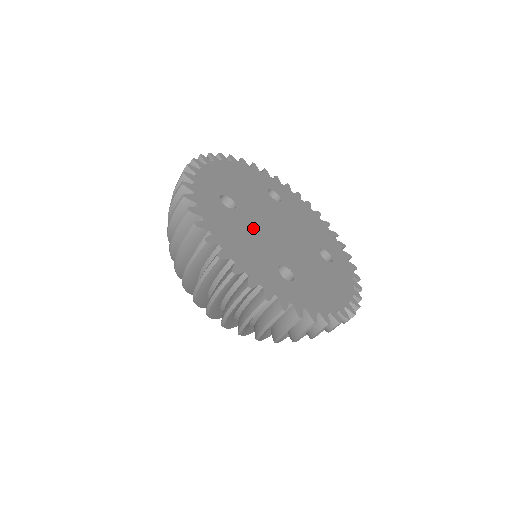
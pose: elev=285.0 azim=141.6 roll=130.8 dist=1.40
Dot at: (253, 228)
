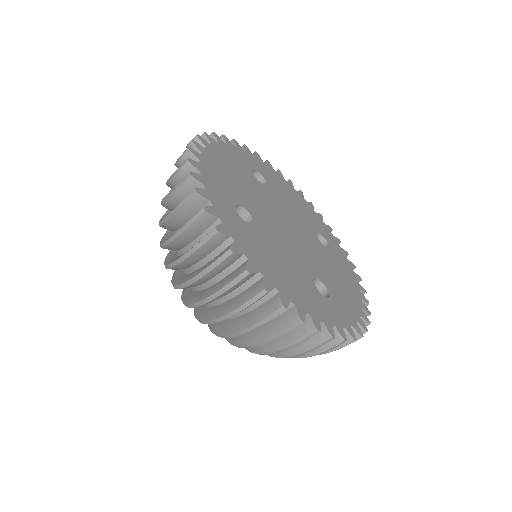
Dot at: (276, 241)
